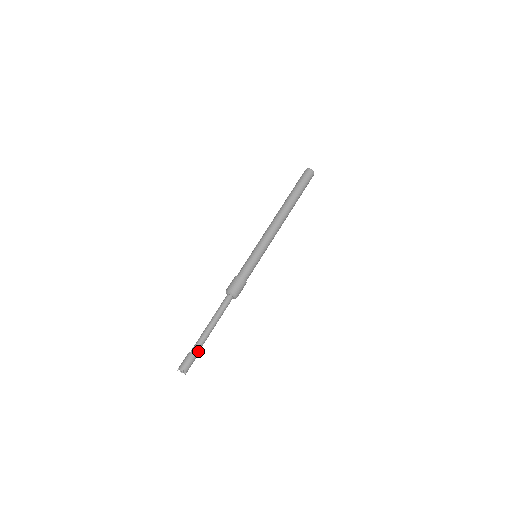
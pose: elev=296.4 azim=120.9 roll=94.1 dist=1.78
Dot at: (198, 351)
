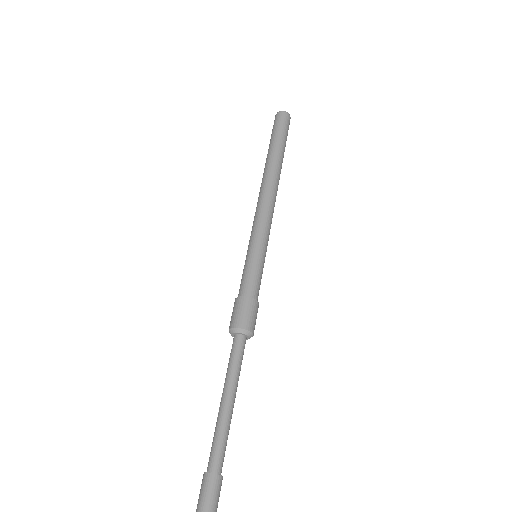
Dot at: (221, 464)
